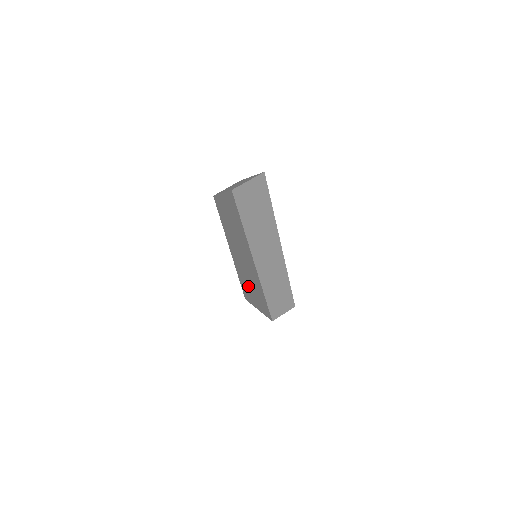
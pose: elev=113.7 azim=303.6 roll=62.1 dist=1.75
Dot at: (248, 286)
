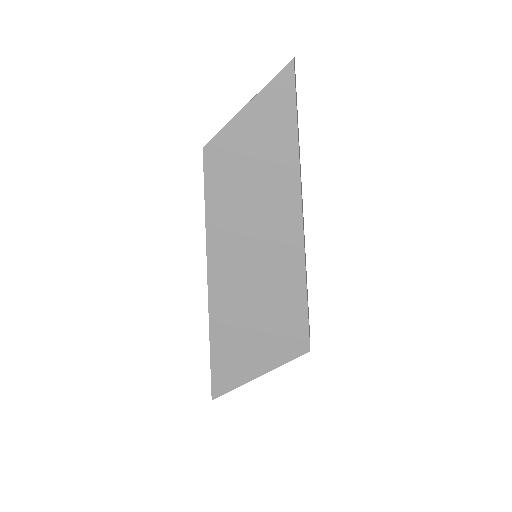
Dot at: (245, 331)
